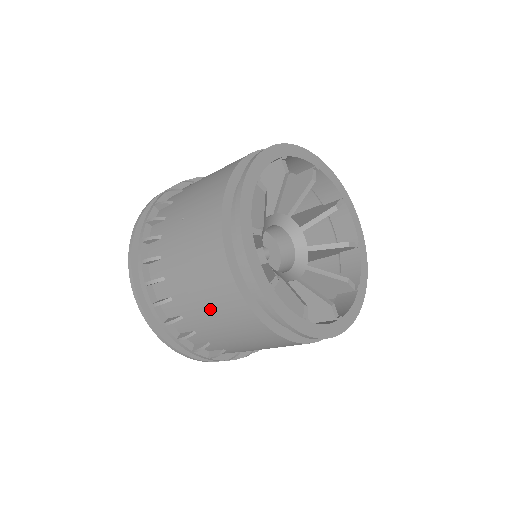
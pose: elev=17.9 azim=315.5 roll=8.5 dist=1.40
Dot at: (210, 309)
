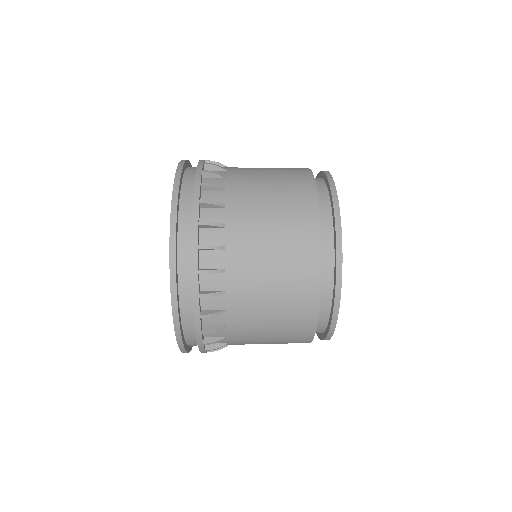
Dot at: occluded
